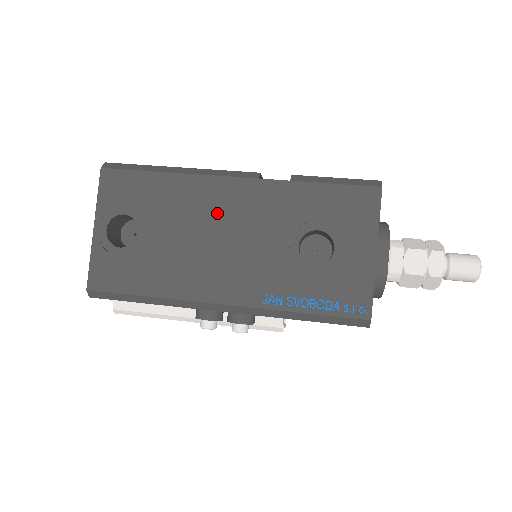
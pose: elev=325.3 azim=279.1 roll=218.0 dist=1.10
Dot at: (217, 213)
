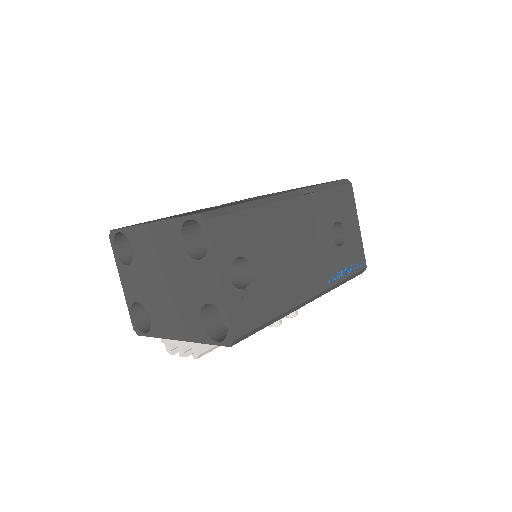
Dot at: (291, 230)
